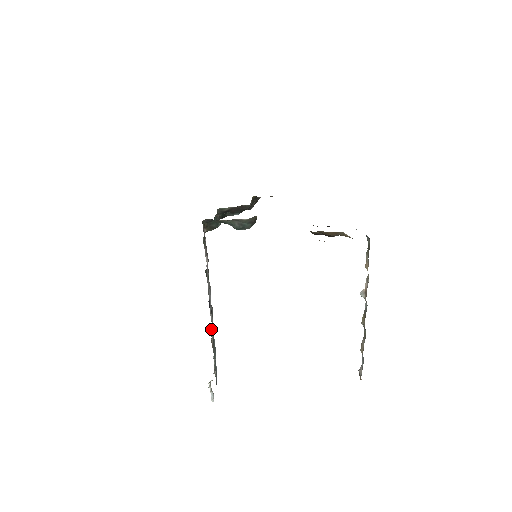
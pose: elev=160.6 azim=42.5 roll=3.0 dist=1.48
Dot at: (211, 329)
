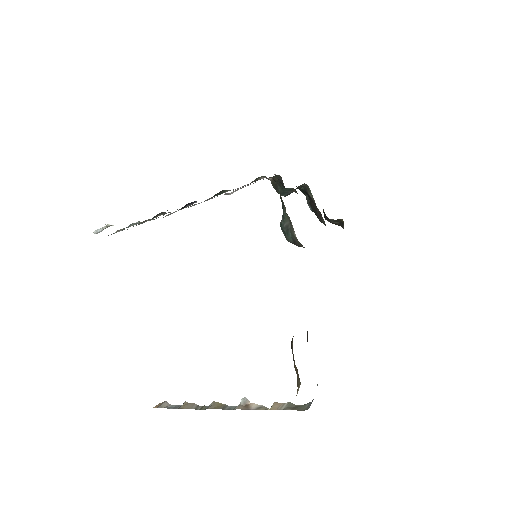
Dot at: (165, 212)
